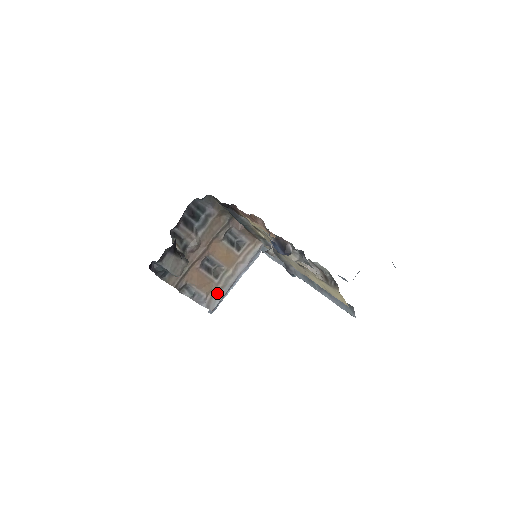
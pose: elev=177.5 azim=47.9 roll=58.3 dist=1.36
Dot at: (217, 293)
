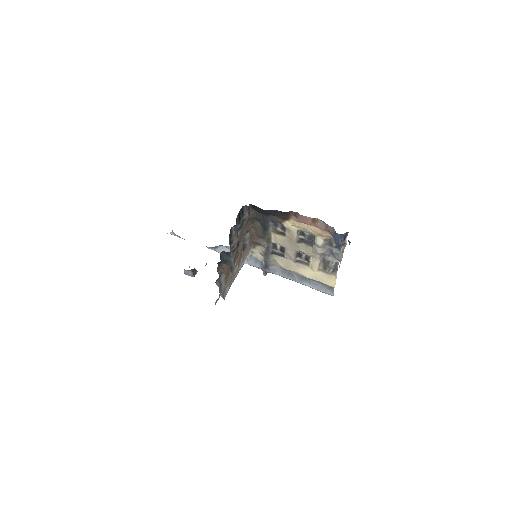
Dot at: (228, 285)
